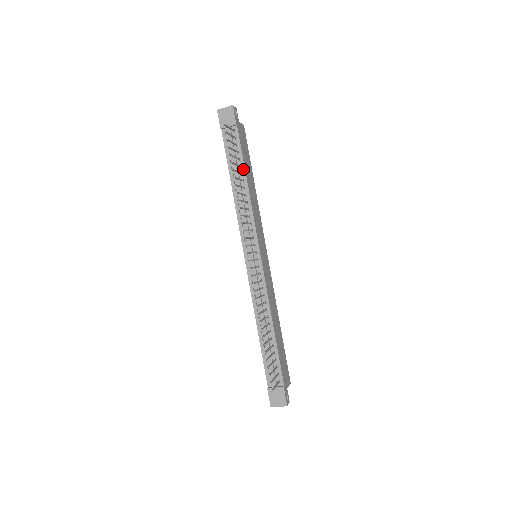
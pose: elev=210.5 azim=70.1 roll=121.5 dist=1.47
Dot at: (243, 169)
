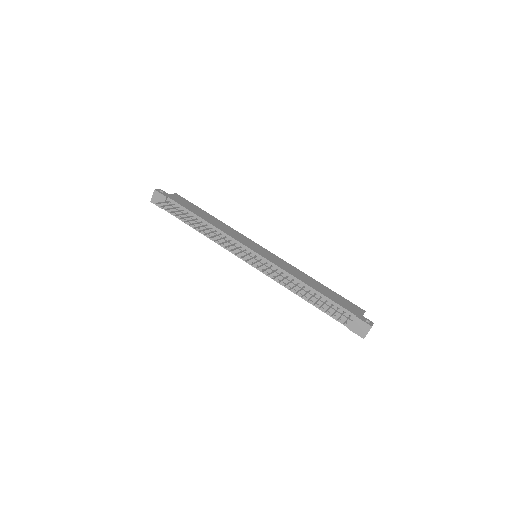
Dot at: (195, 216)
